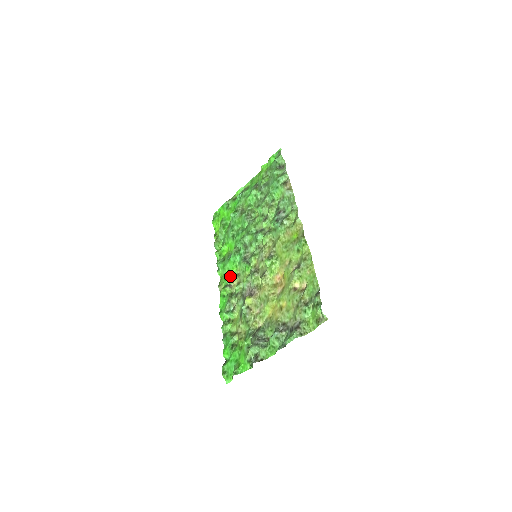
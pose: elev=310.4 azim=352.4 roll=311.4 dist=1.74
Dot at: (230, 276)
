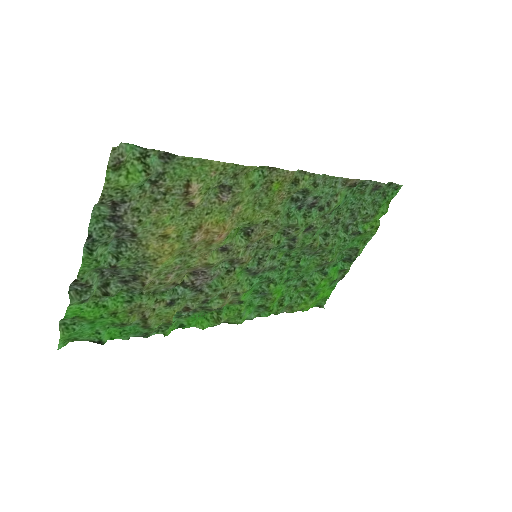
Dot at: (235, 303)
